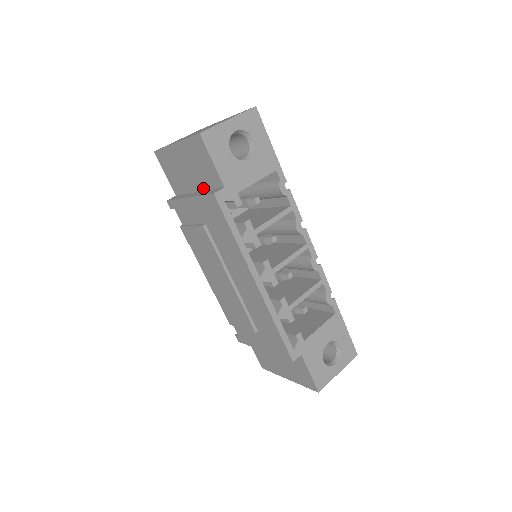
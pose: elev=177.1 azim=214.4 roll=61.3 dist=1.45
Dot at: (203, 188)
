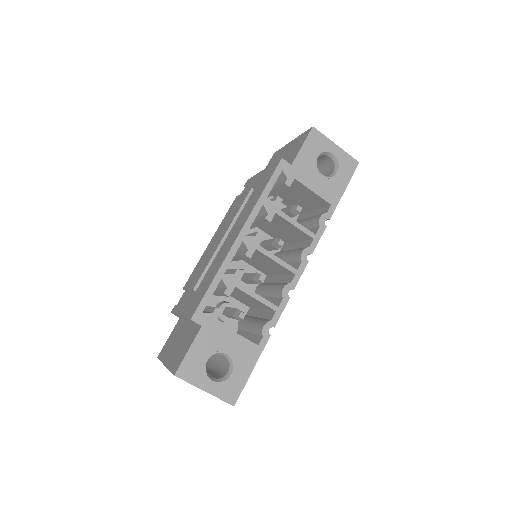
Dot at: occluded
